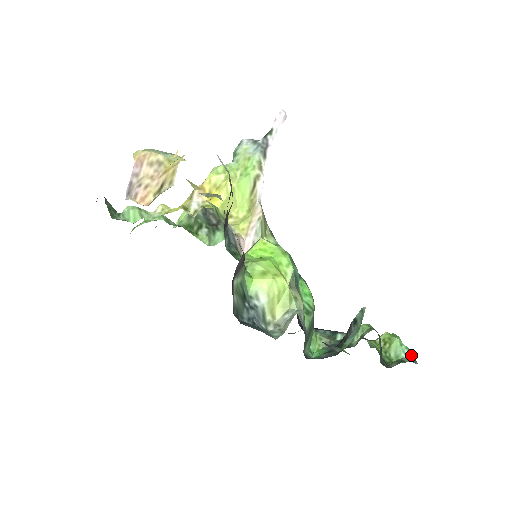
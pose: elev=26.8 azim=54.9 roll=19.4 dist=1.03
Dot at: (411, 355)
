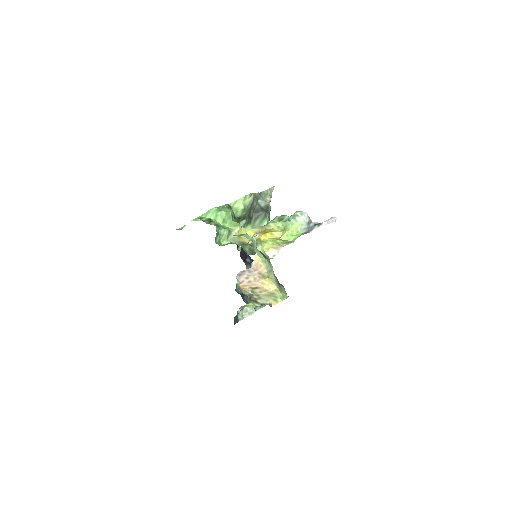
Dot at: occluded
